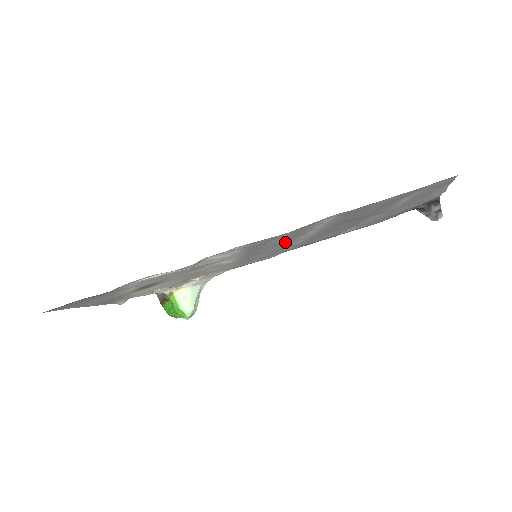
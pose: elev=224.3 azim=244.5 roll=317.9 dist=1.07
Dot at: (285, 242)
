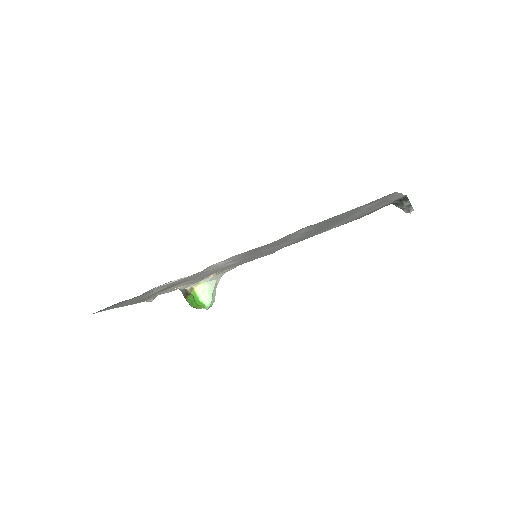
Dot at: occluded
